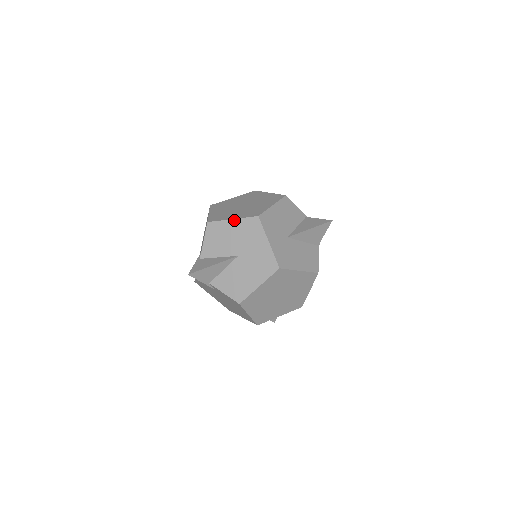
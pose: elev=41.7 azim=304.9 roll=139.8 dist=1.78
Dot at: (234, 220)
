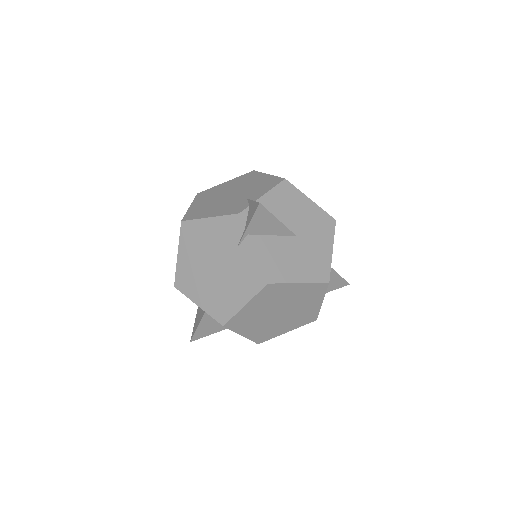
Dot at: (312, 202)
